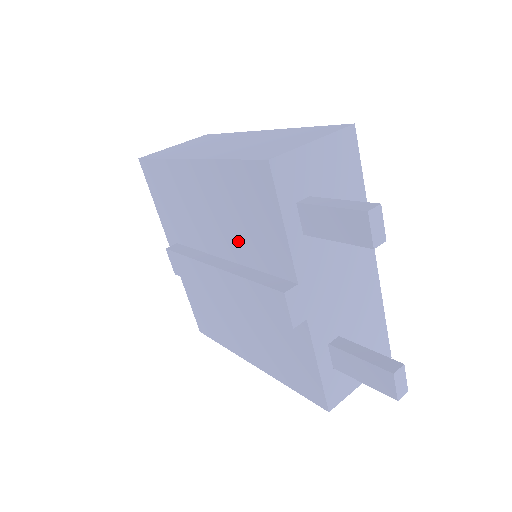
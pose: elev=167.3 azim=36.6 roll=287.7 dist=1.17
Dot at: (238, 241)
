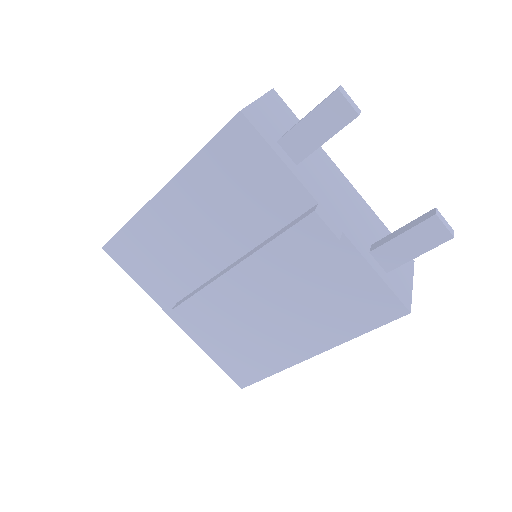
Dot at: (243, 224)
